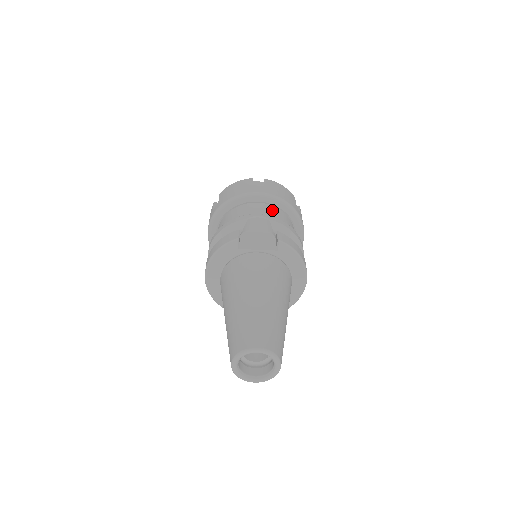
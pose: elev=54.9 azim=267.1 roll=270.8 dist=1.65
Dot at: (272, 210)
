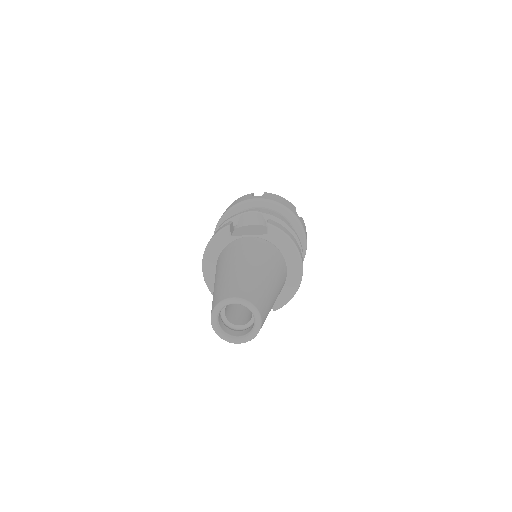
Dot at: occluded
